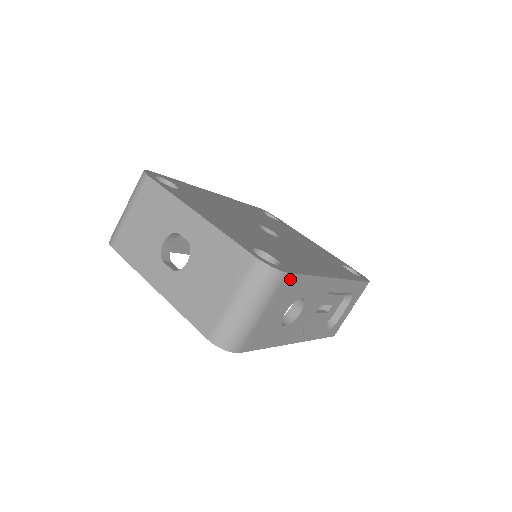
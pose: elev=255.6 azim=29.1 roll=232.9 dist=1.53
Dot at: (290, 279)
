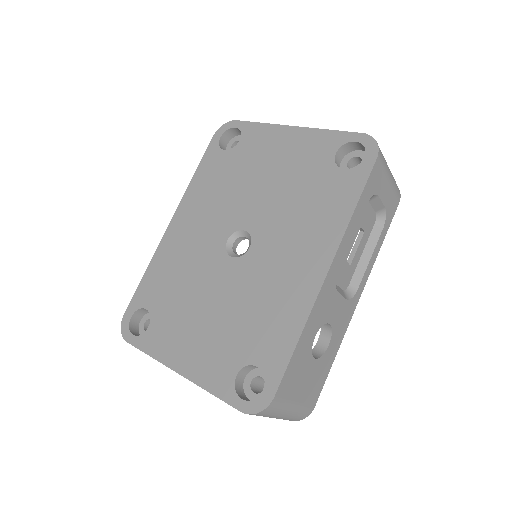
Dot at: (283, 384)
